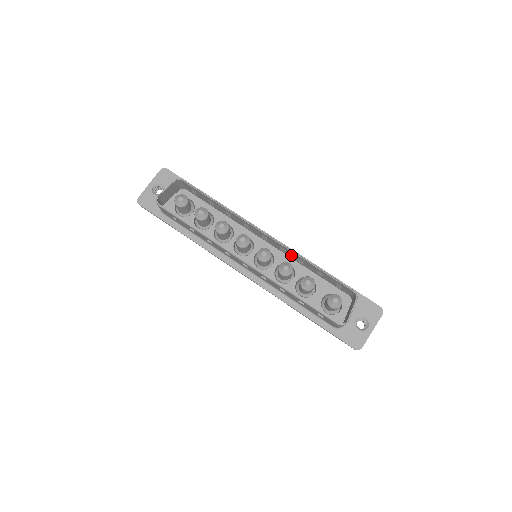
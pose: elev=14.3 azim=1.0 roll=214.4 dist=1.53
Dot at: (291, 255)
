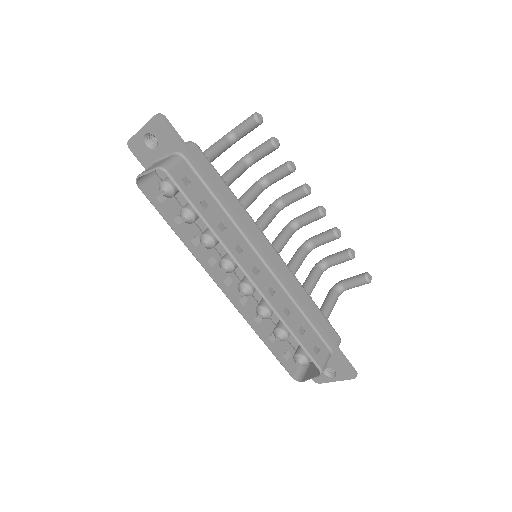
Dot at: (278, 298)
